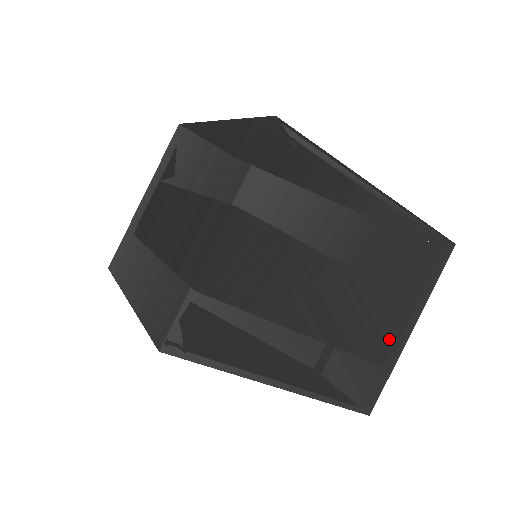
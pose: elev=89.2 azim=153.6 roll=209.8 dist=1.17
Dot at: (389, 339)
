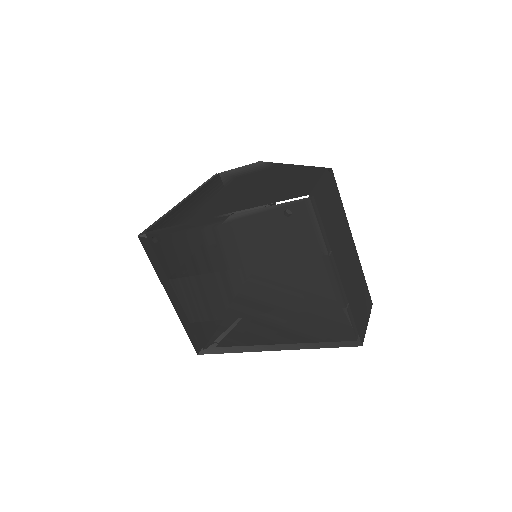
Dot at: (323, 293)
